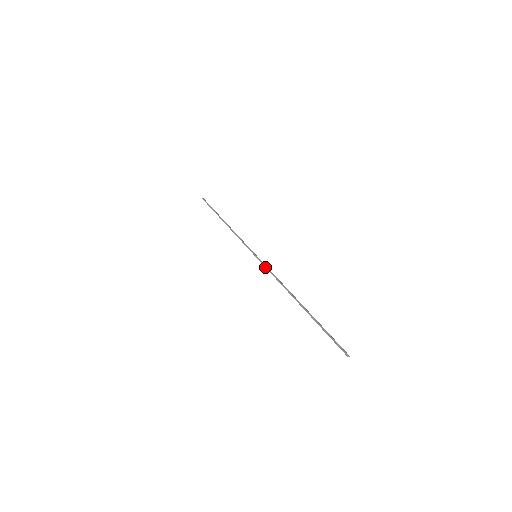
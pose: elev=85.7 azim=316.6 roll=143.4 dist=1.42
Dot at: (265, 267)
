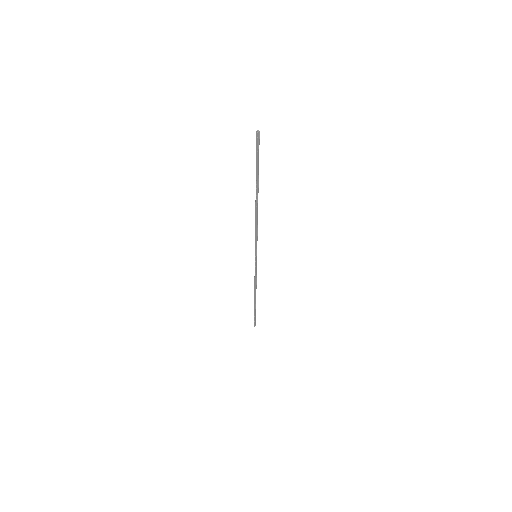
Dot at: (255, 242)
